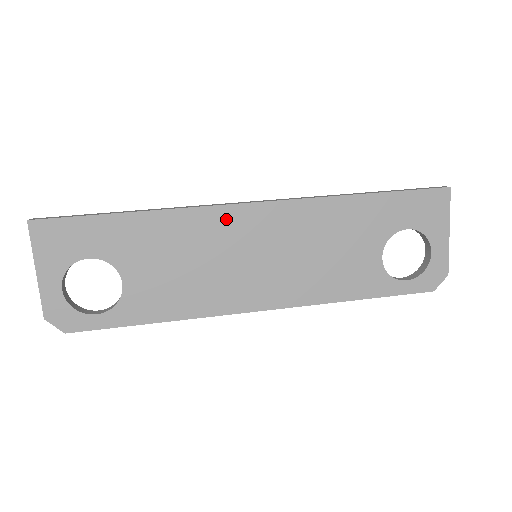
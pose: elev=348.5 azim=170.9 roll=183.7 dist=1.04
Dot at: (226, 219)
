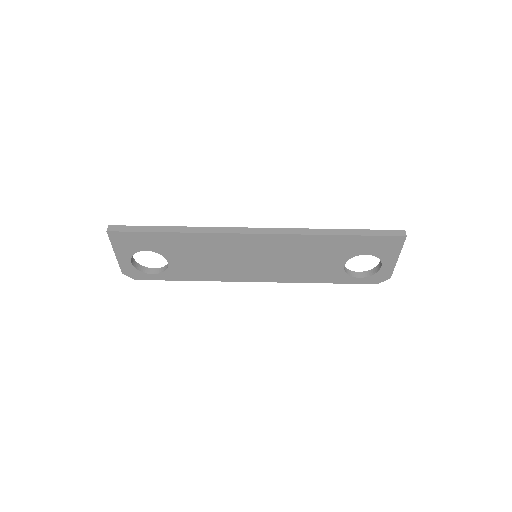
Dot at: (236, 240)
